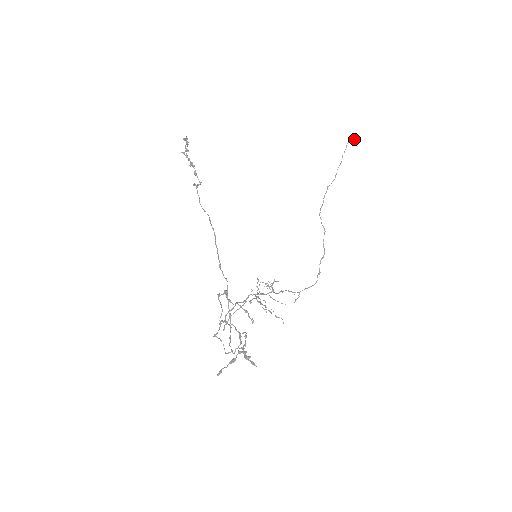
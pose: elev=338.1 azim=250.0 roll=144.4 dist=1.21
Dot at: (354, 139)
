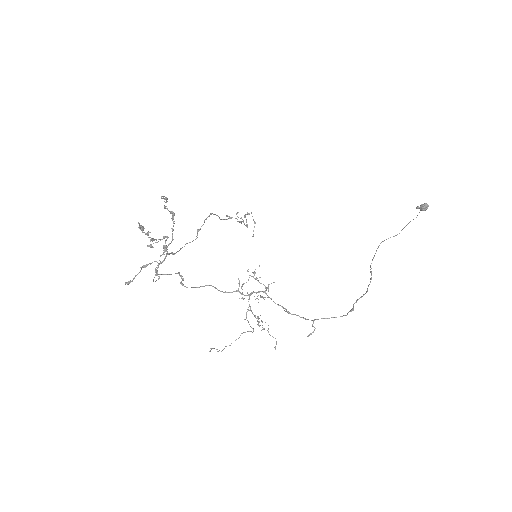
Dot at: (422, 205)
